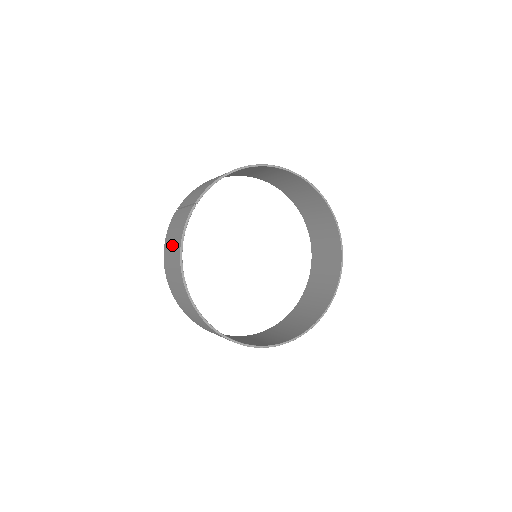
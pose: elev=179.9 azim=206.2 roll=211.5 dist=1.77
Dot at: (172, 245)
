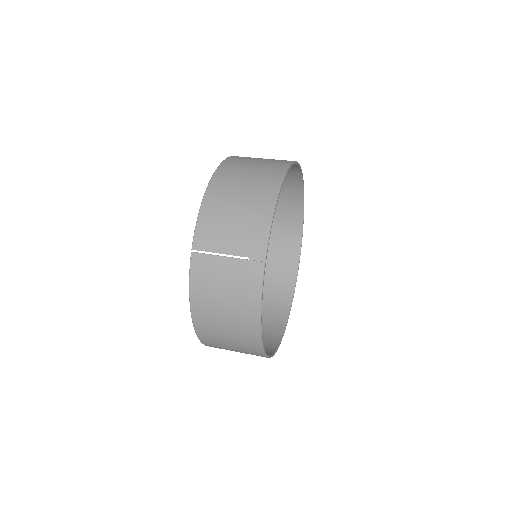
Dot at: (227, 306)
